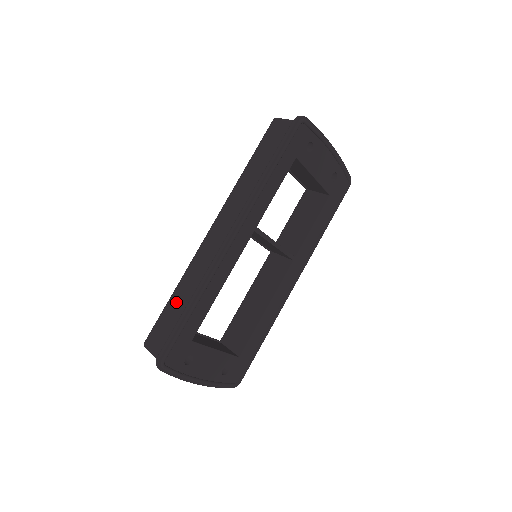
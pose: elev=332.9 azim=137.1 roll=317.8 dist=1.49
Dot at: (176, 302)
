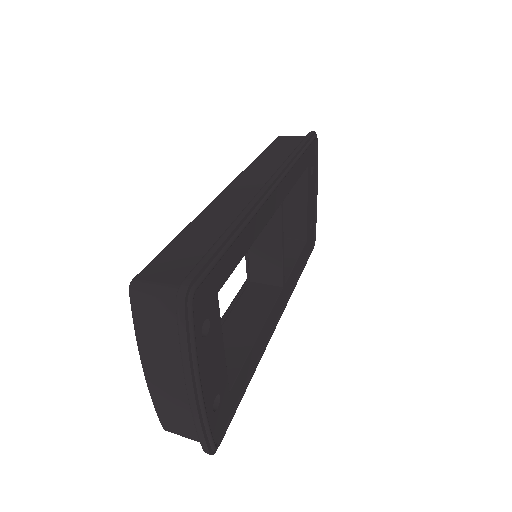
Dot at: (194, 236)
